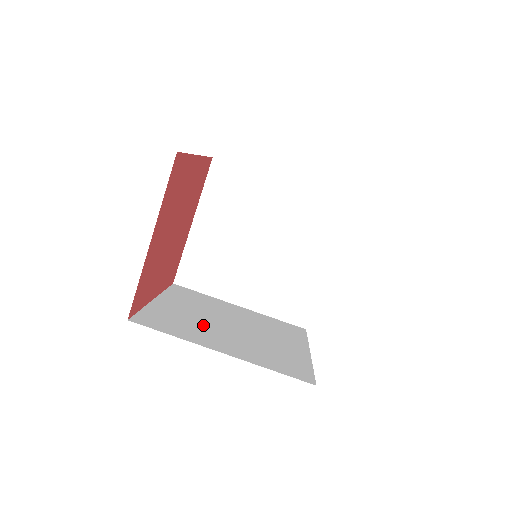
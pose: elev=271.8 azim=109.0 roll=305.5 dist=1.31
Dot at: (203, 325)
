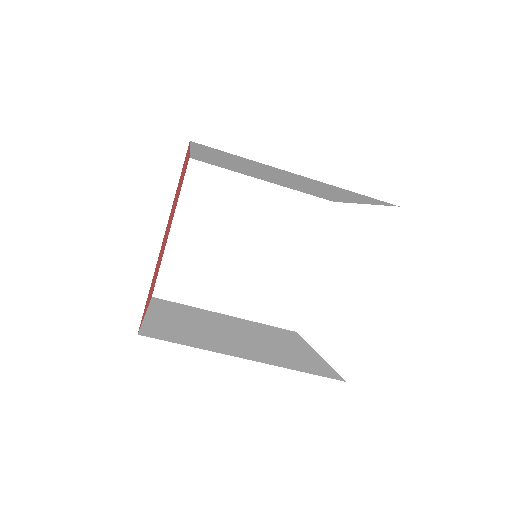
Dot at: (209, 334)
